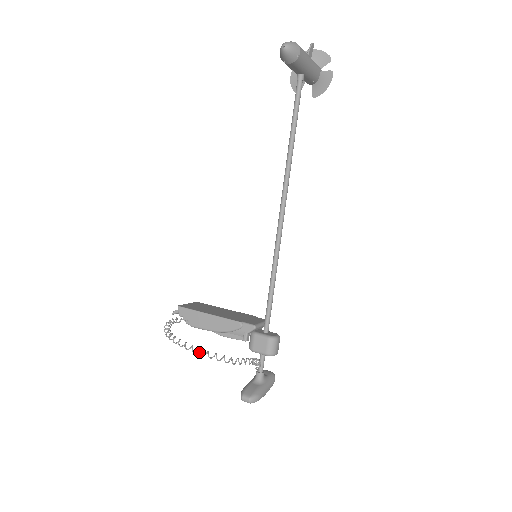
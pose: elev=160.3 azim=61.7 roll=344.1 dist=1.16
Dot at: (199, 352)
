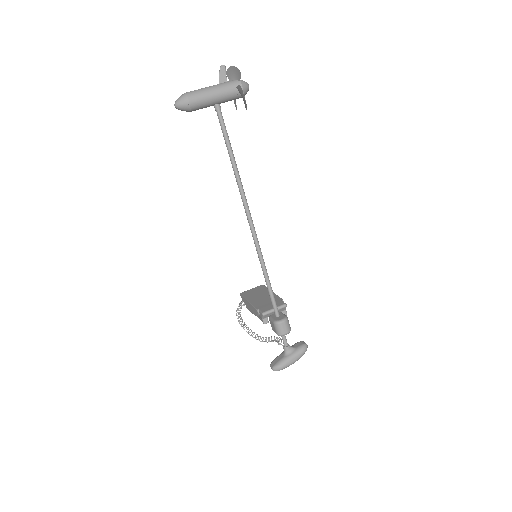
Dot at: occluded
